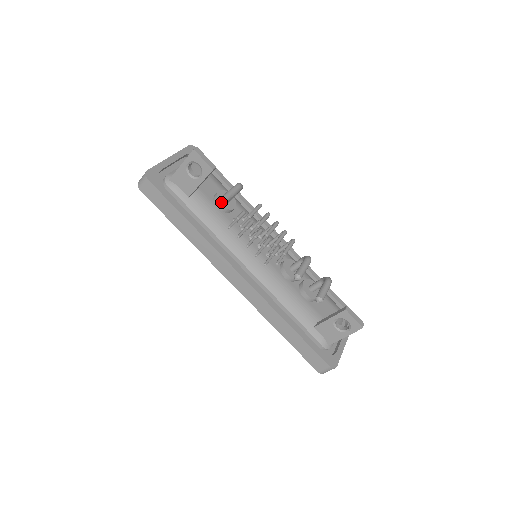
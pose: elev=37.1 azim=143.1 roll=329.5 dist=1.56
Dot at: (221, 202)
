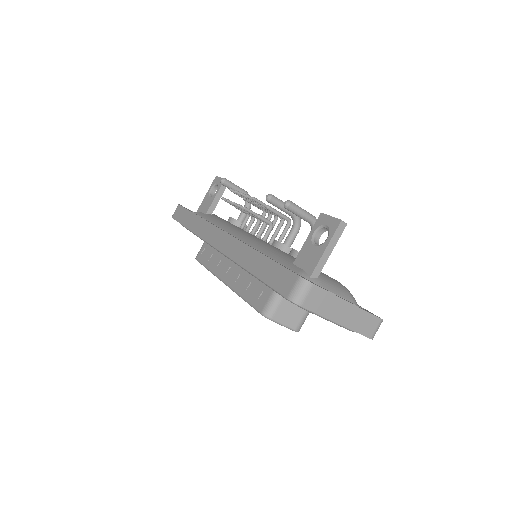
Dot at: (220, 182)
